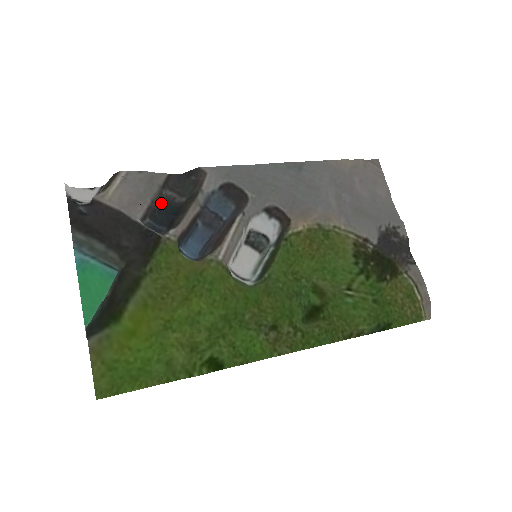
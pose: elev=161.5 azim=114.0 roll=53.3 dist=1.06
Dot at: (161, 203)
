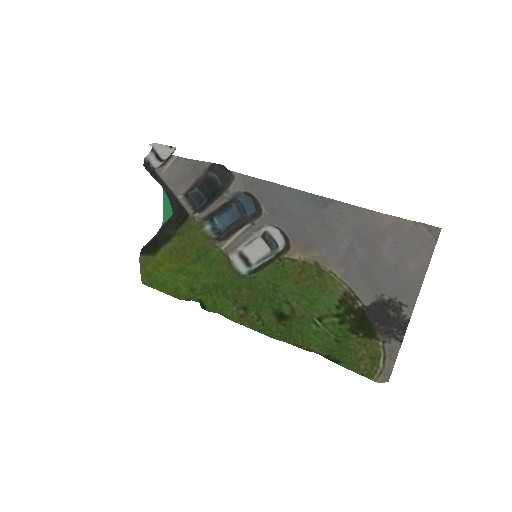
Dot at: (208, 180)
